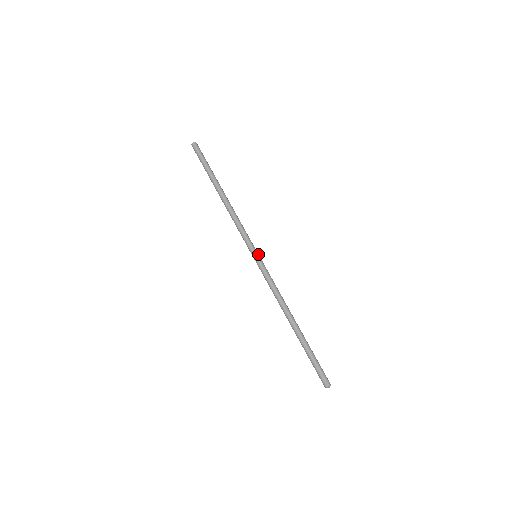
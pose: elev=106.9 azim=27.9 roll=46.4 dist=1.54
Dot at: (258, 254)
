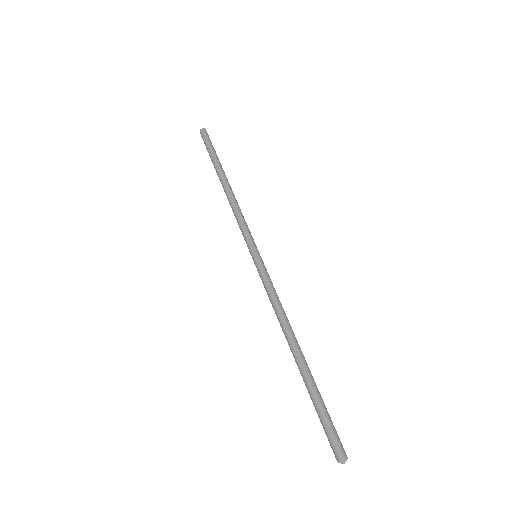
Dot at: (259, 256)
